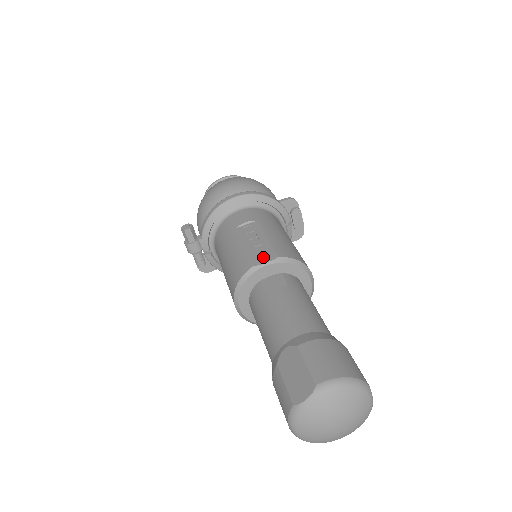
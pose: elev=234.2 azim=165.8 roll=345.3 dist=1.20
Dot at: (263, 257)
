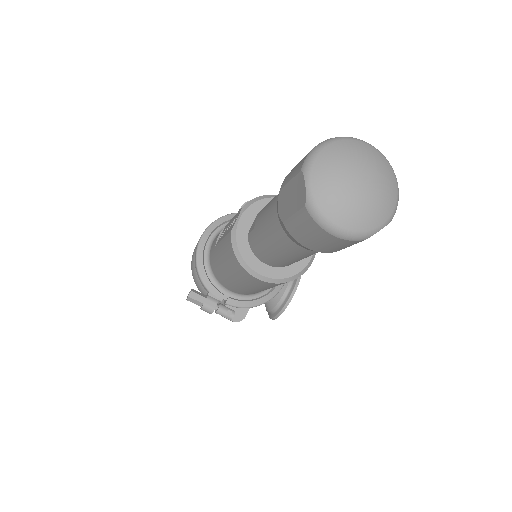
Dot at: occluded
